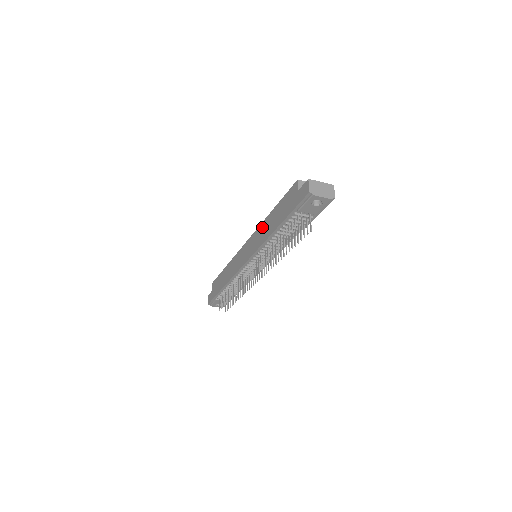
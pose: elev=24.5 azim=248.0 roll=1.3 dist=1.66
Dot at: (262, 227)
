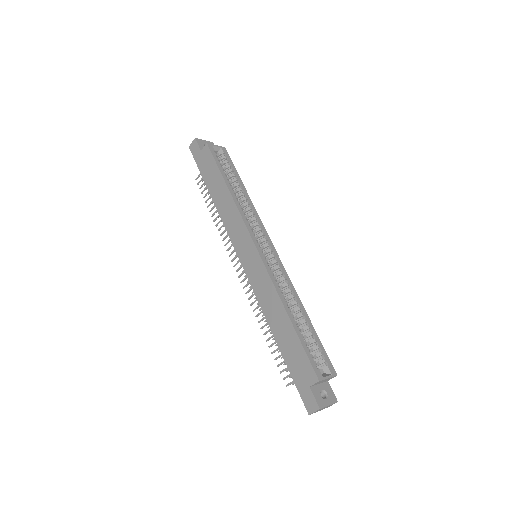
Dot at: (273, 297)
